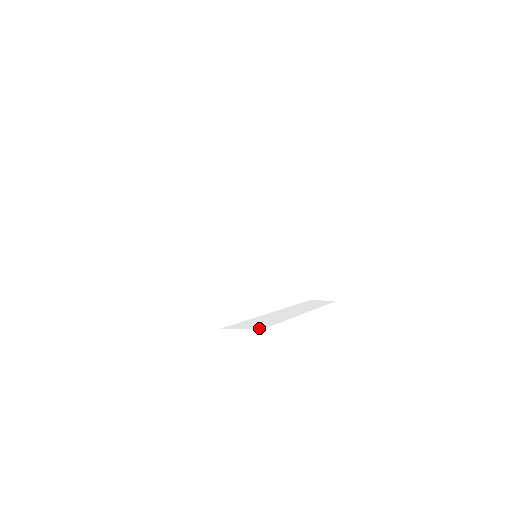
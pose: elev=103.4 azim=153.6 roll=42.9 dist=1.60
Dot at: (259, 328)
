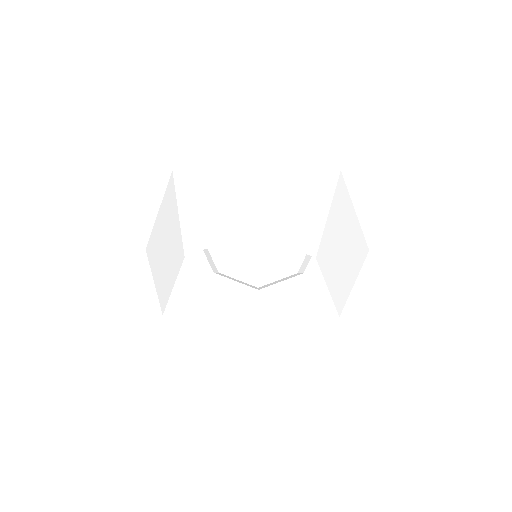
Dot at: occluded
